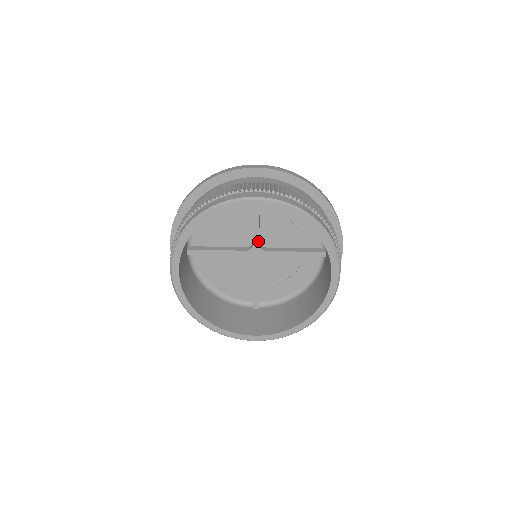
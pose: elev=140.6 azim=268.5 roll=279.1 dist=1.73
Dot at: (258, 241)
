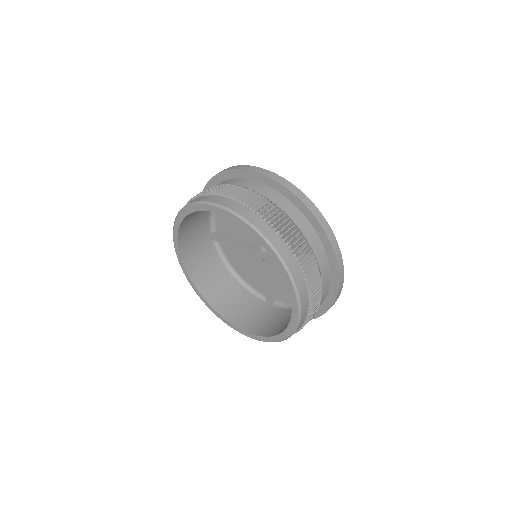
Dot at: (258, 242)
